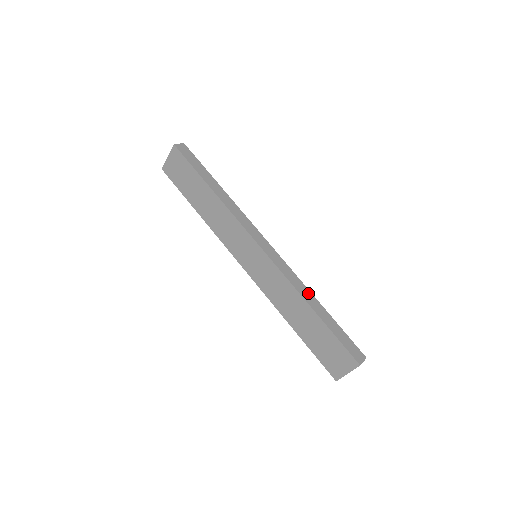
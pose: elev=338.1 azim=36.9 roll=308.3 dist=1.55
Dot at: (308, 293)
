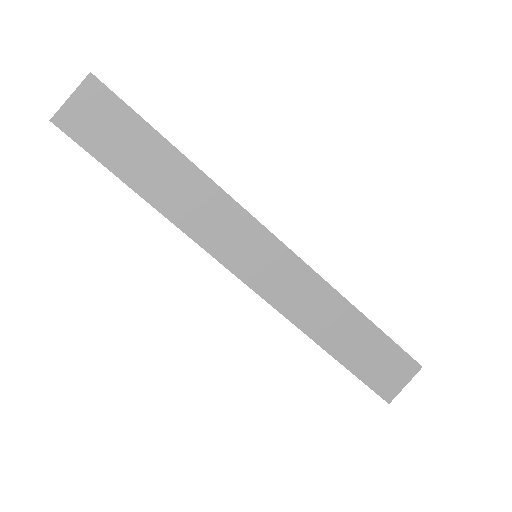
Dot at: occluded
